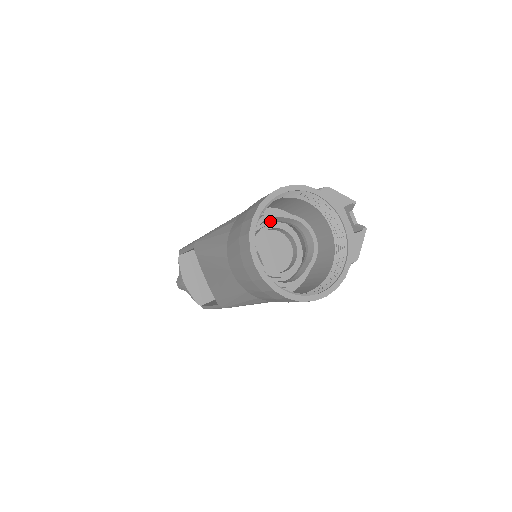
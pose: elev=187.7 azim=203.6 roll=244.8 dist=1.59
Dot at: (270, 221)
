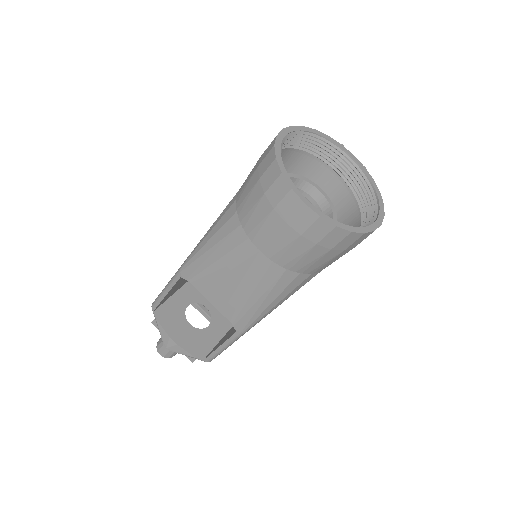
Dot at: occluded
